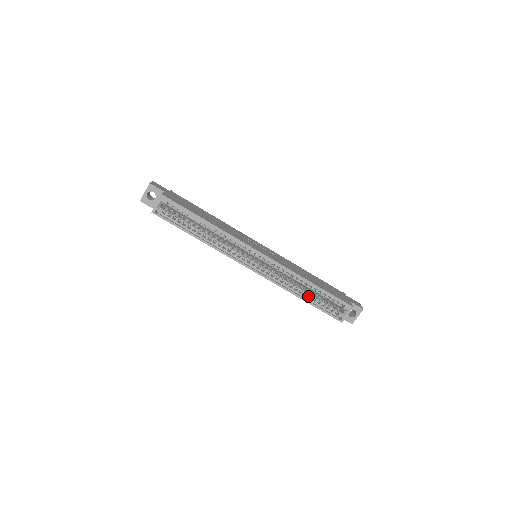
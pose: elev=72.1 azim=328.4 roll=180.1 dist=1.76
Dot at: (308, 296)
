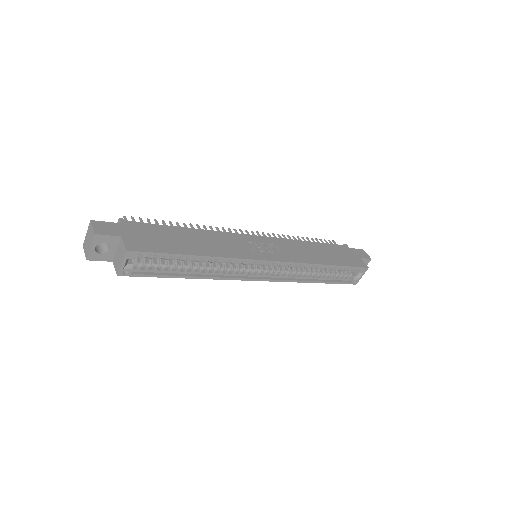
Dot at: occluded
